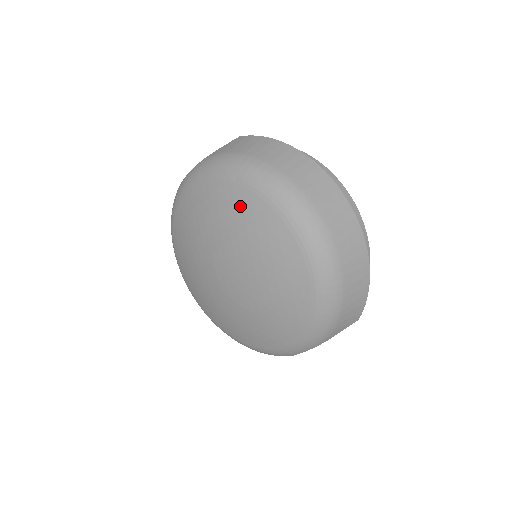
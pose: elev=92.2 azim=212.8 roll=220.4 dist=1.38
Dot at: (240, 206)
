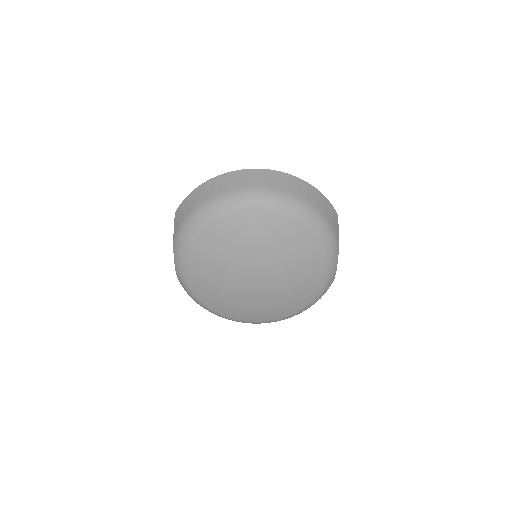
Dot at: (221, 234)
